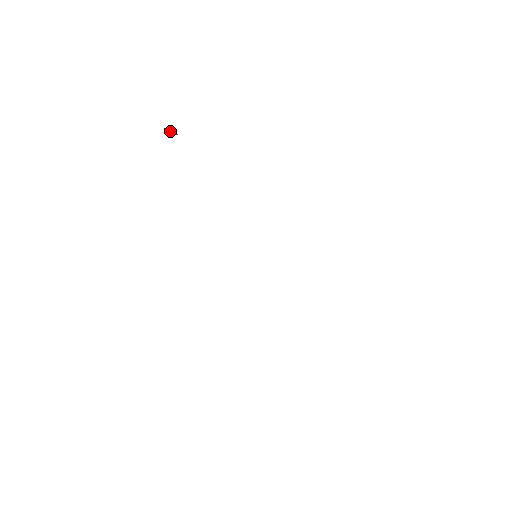
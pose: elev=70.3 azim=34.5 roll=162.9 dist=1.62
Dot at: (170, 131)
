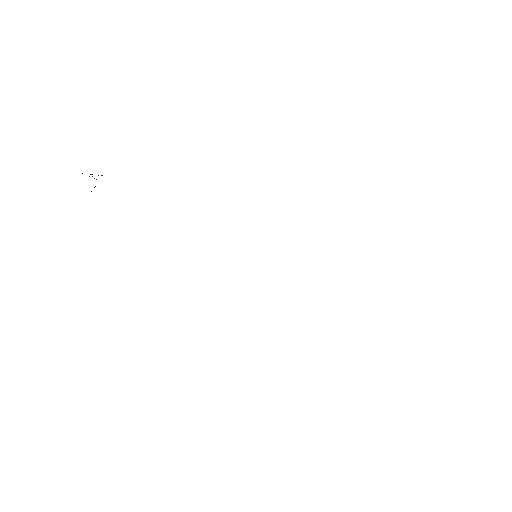
Dot at: occluded
